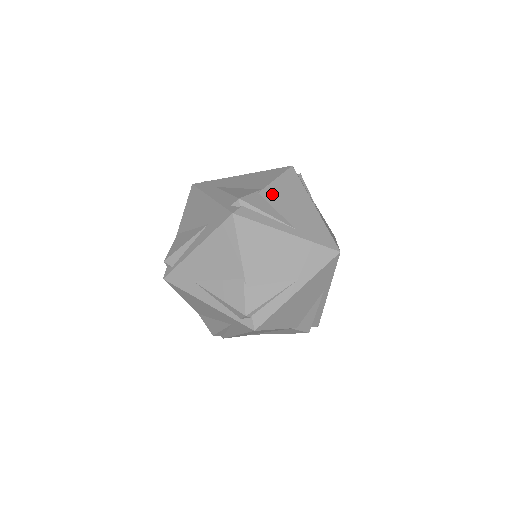
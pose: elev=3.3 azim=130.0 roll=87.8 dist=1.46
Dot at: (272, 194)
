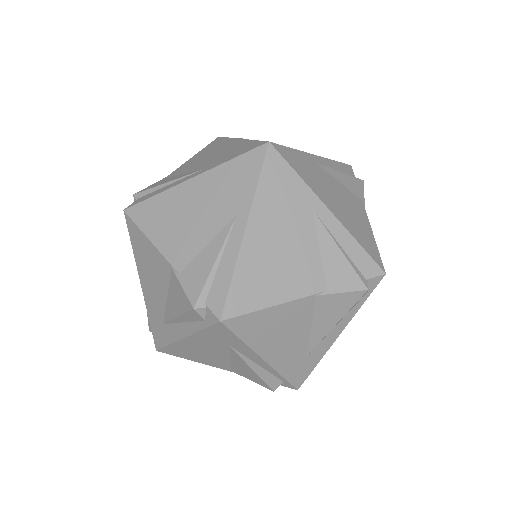
Dot at: occluded
